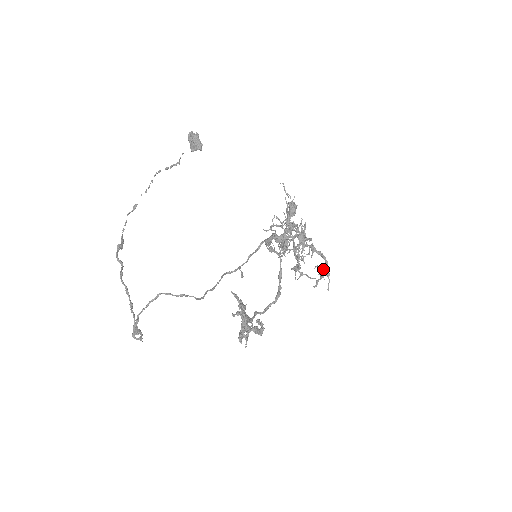
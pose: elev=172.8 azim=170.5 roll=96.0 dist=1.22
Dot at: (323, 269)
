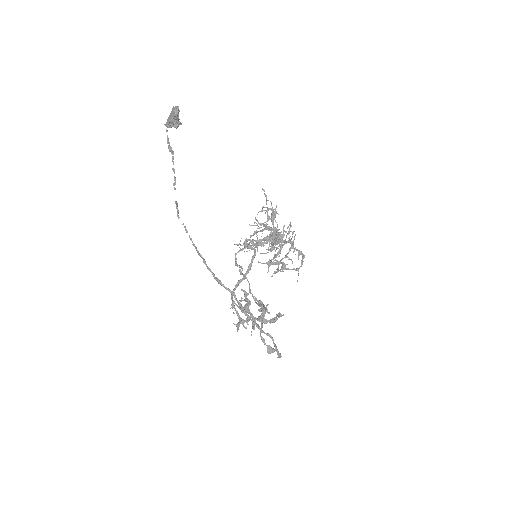
Dot at: occluded
